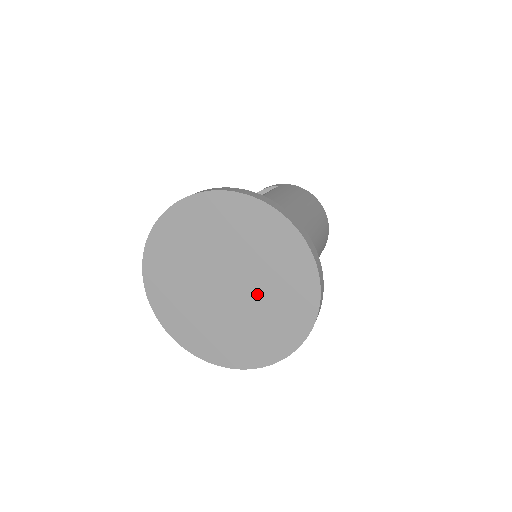
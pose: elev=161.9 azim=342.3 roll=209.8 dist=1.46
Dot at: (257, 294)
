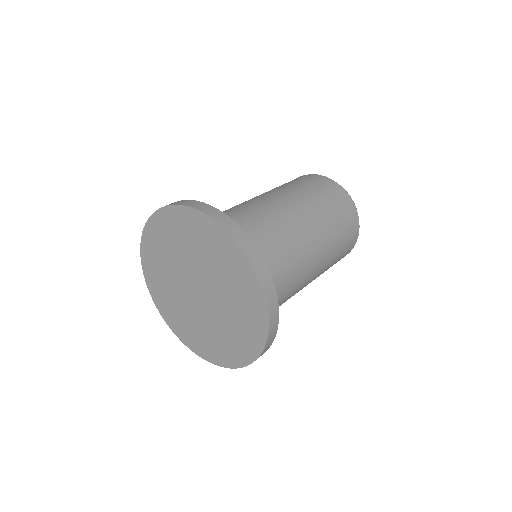
Dot at: (220, 295)
